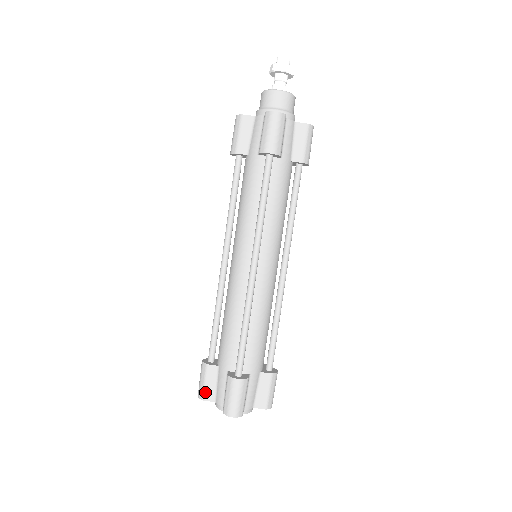
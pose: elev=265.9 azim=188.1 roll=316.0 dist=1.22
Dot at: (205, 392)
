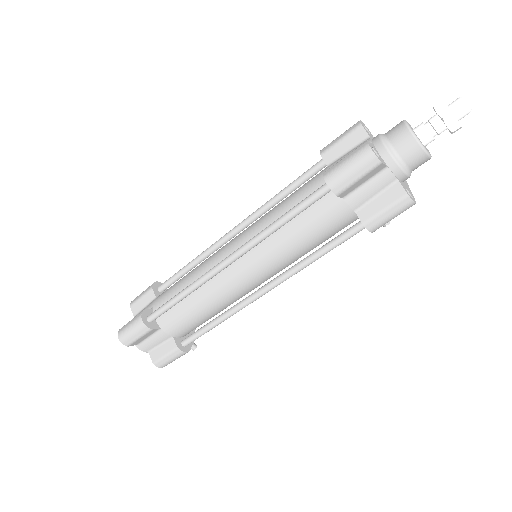
Dot at: (135, 303)
